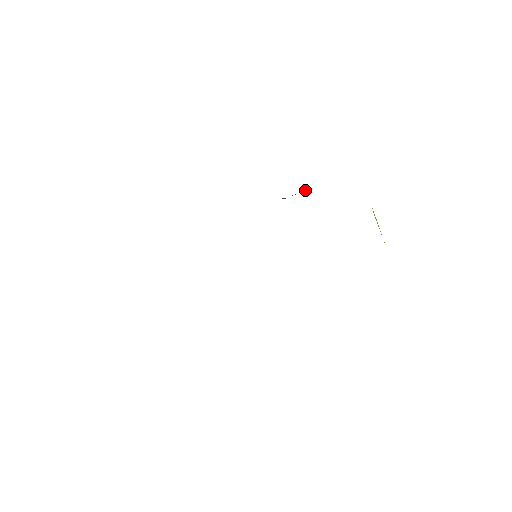
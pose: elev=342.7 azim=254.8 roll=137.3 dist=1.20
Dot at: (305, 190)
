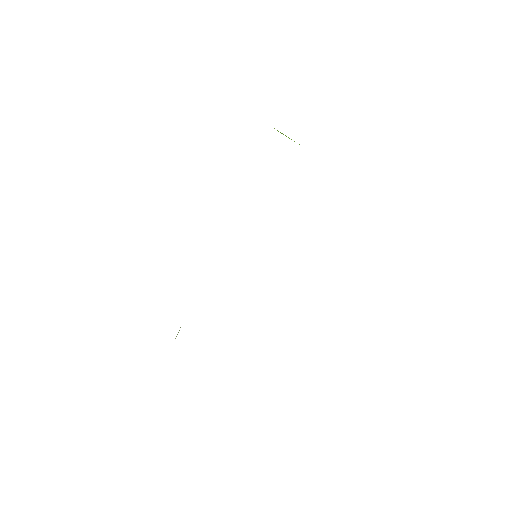
Dot at: occluded
